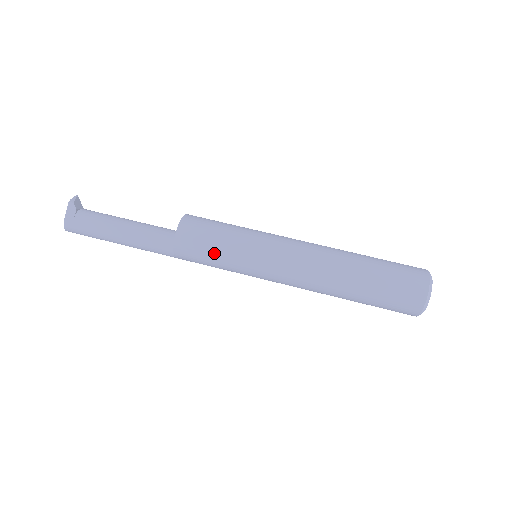
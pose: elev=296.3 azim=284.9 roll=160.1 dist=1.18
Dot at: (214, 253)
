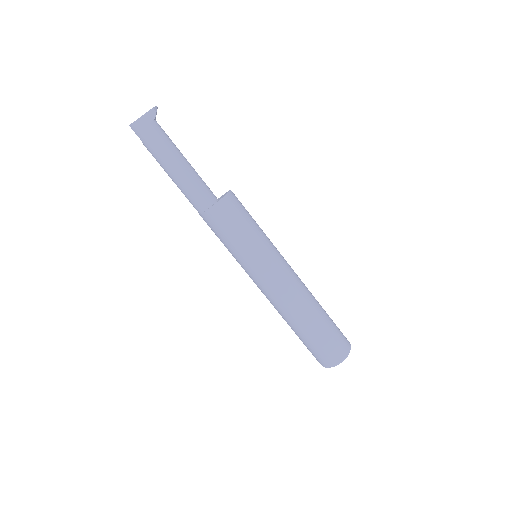
Dot at: (237, 233)
